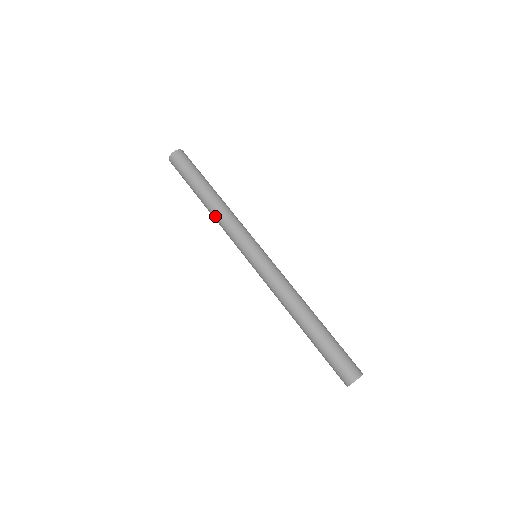
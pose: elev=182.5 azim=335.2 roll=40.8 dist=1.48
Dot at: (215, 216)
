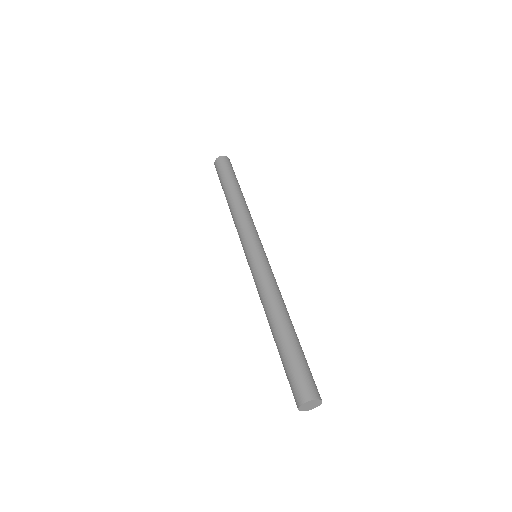
Dot at: (232, 216)
